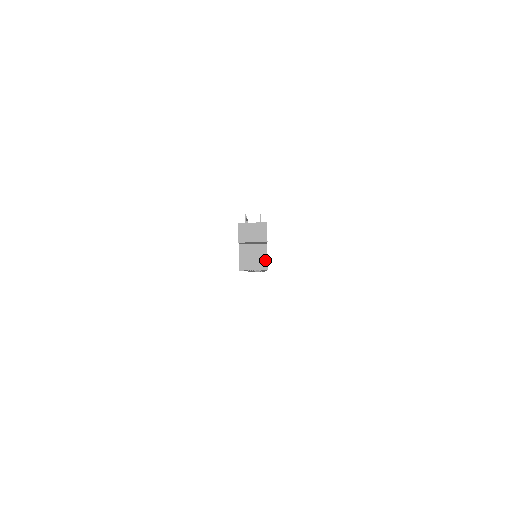
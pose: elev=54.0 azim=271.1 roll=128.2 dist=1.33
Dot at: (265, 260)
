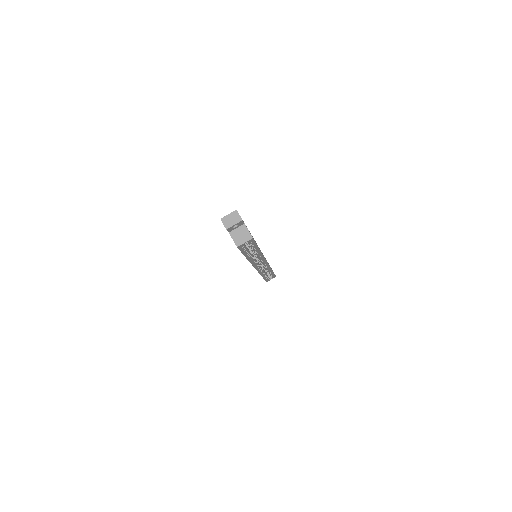
Dot at: (248, 233)
